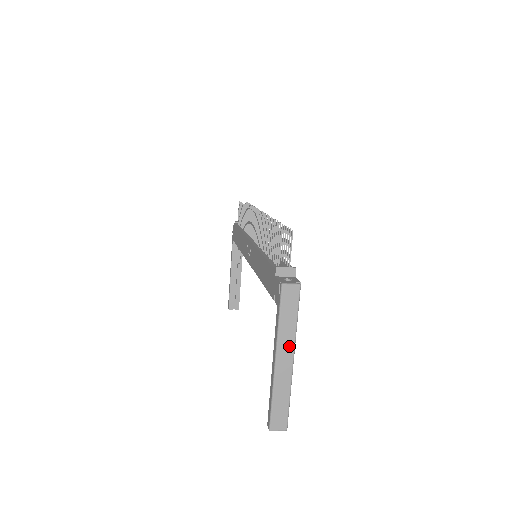
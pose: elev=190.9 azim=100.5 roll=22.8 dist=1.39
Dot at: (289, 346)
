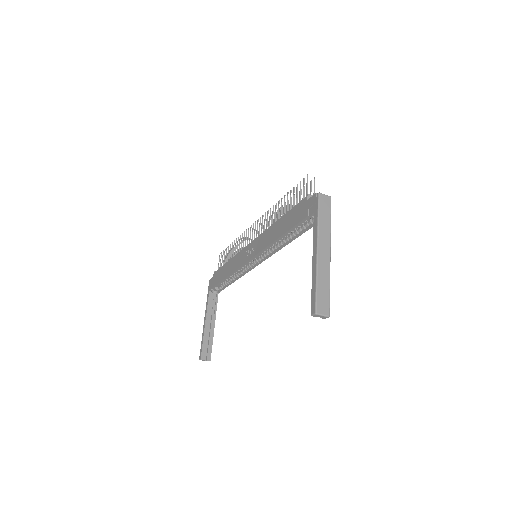
Dot at: (327, 240)
